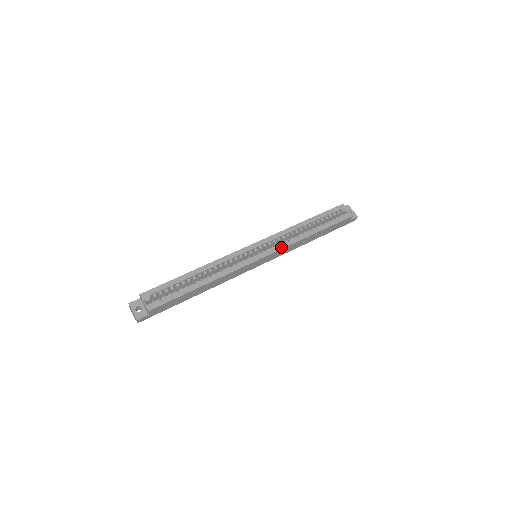
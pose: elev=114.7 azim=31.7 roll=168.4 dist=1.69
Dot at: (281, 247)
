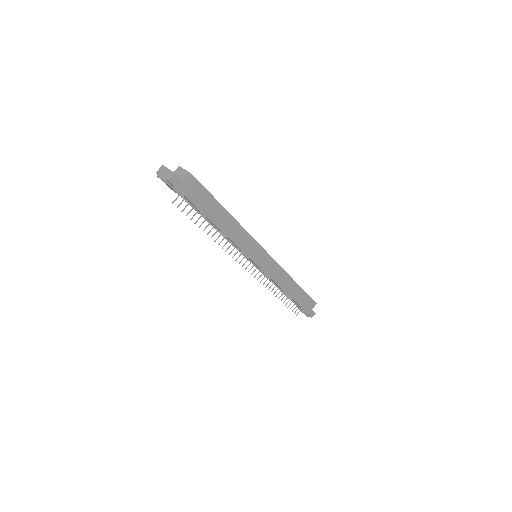
Dot at: (278, 264)
